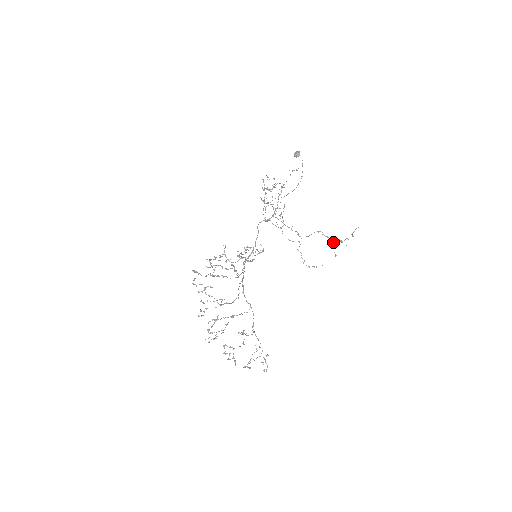
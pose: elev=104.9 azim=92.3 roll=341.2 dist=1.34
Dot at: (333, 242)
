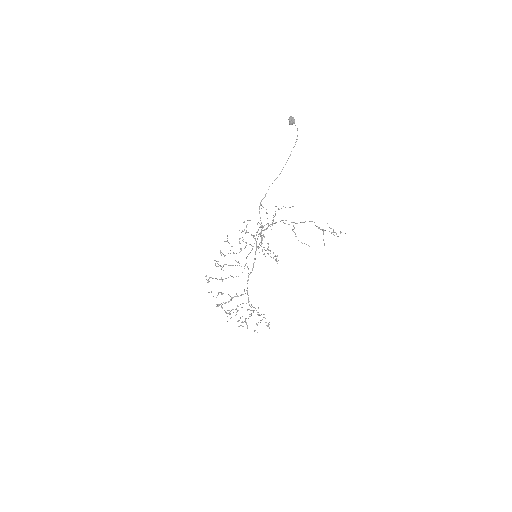
Dot at: (323, 234)
